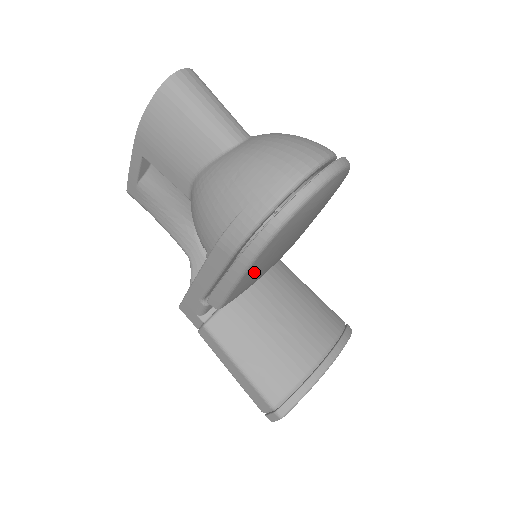
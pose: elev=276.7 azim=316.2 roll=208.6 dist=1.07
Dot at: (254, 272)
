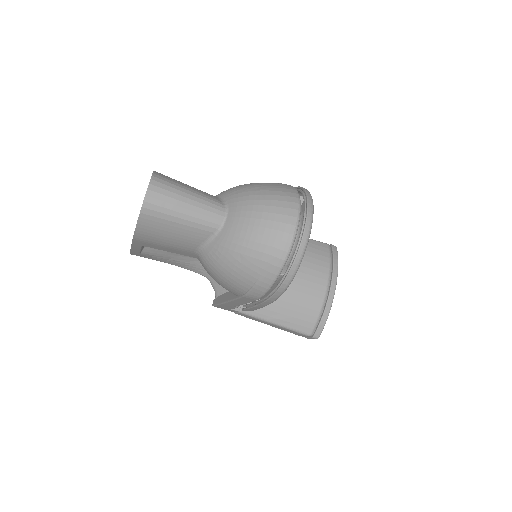
Dot at: occluded
